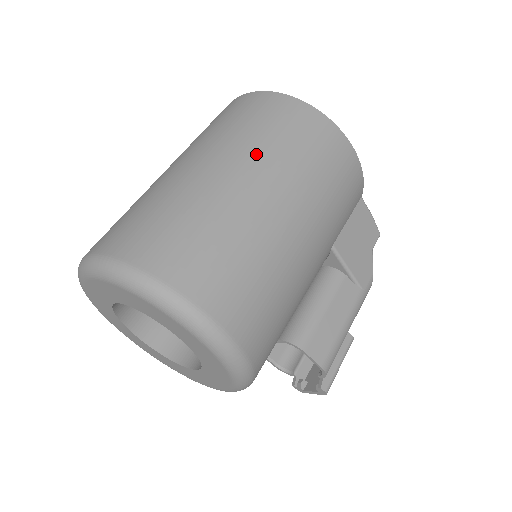
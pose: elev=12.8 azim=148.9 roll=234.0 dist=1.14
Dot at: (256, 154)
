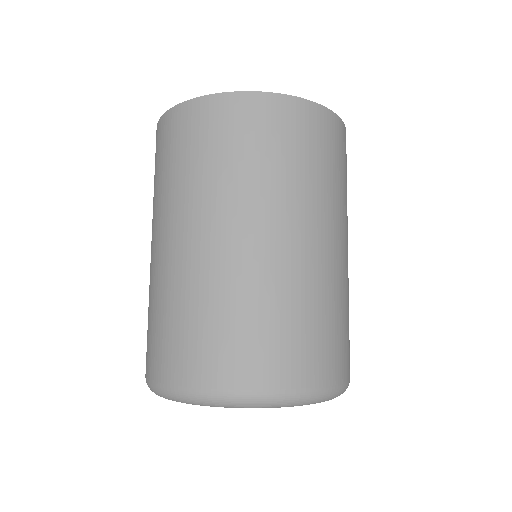
Dot at: (333, 208)
